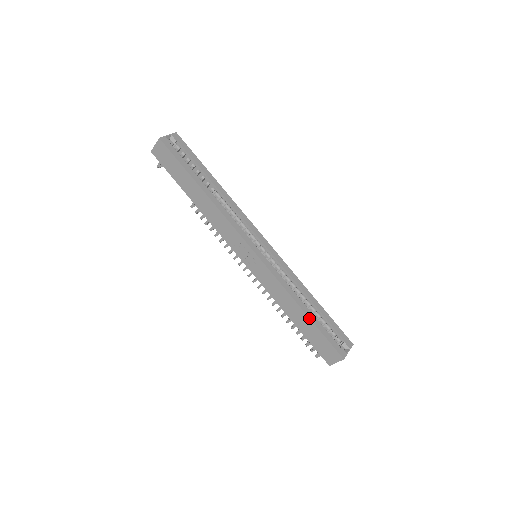
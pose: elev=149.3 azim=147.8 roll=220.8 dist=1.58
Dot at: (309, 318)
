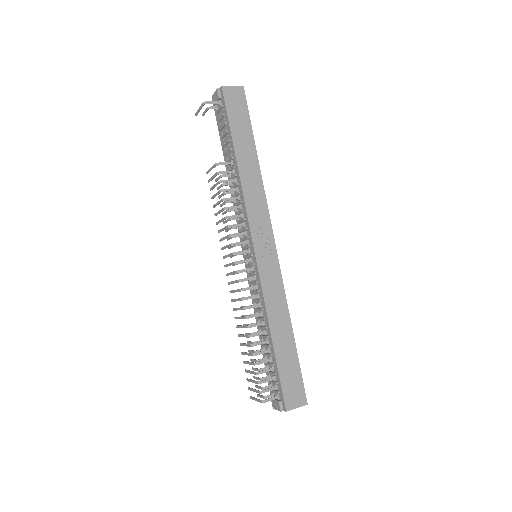
Dot at: (295, 343)
